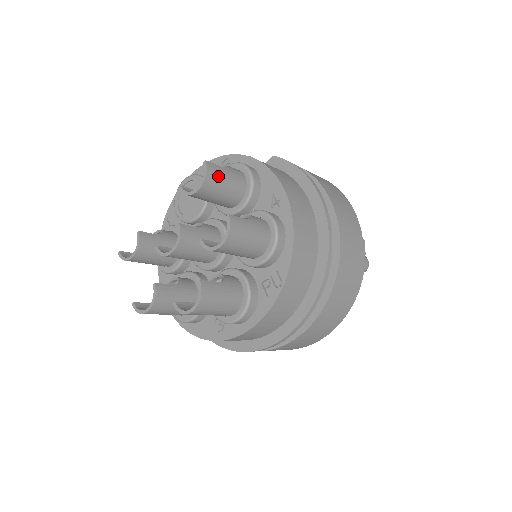
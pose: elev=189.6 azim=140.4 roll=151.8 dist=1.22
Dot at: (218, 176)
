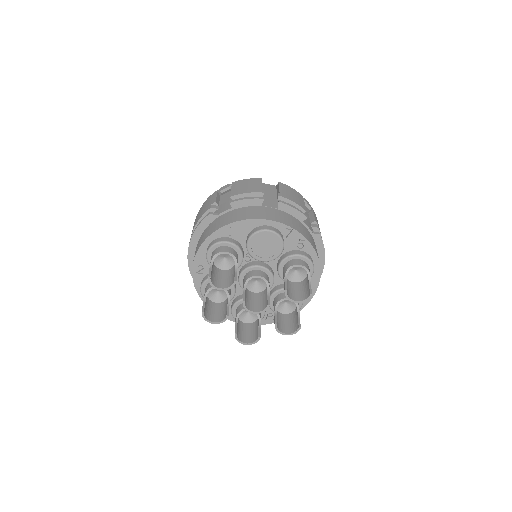
Dot at: occluded
